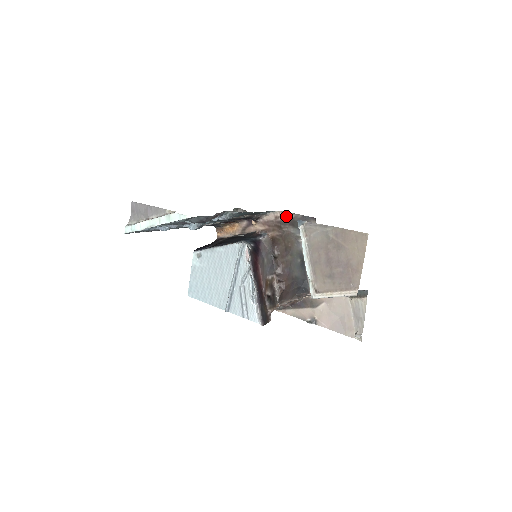
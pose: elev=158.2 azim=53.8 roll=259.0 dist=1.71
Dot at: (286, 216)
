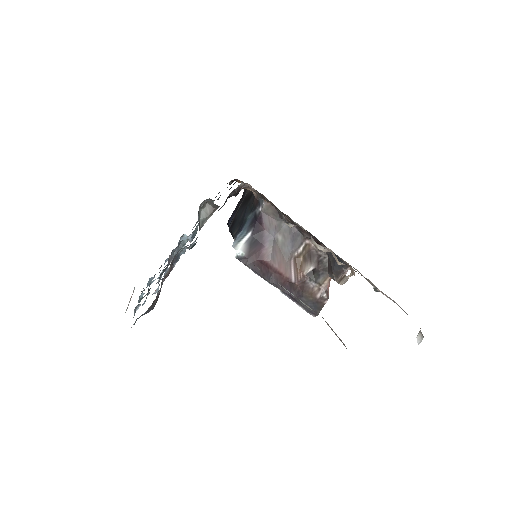
Dot at: (254, 191)
